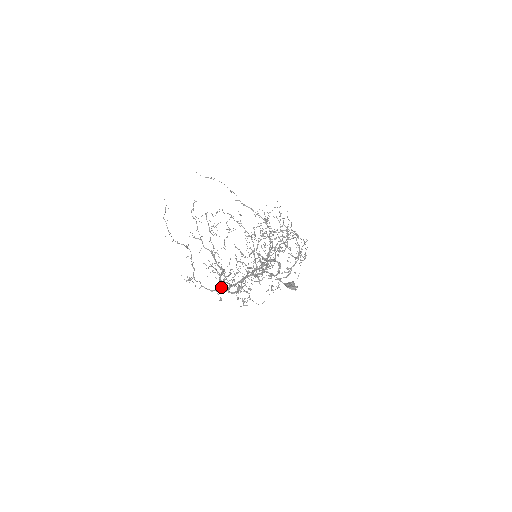
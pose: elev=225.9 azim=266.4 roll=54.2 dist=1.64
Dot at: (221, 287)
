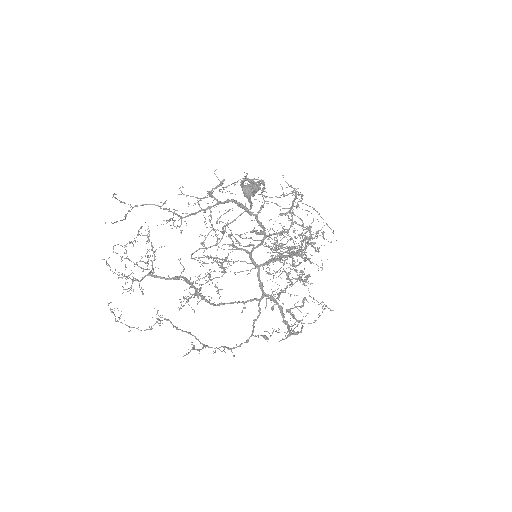
Dot at: (253, 326)
